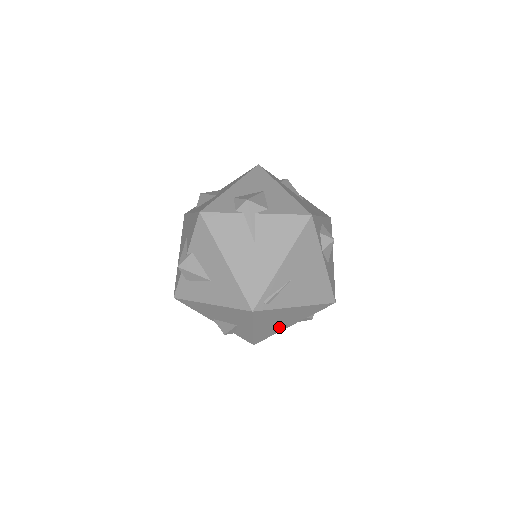
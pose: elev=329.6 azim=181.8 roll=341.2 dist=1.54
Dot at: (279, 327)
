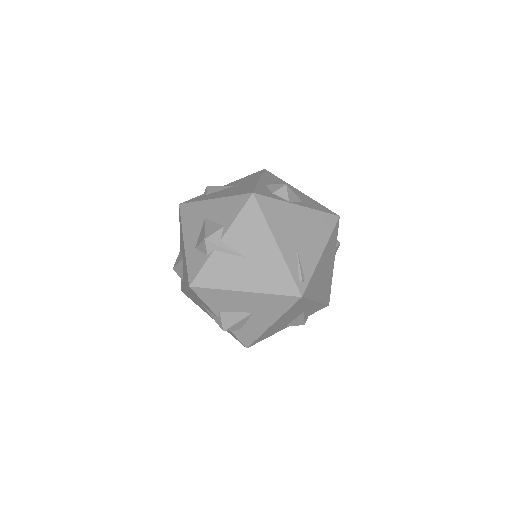
Dot at: (328, 277)
